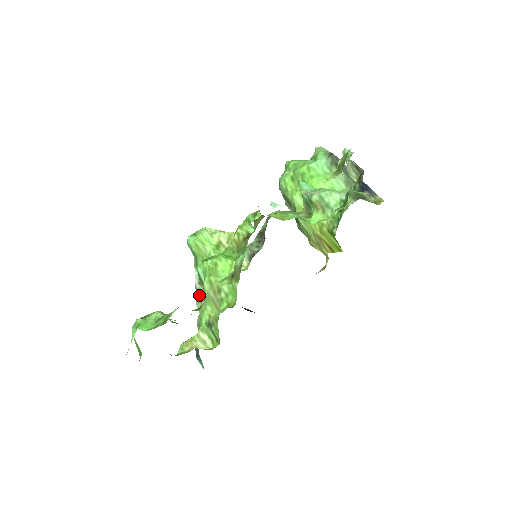
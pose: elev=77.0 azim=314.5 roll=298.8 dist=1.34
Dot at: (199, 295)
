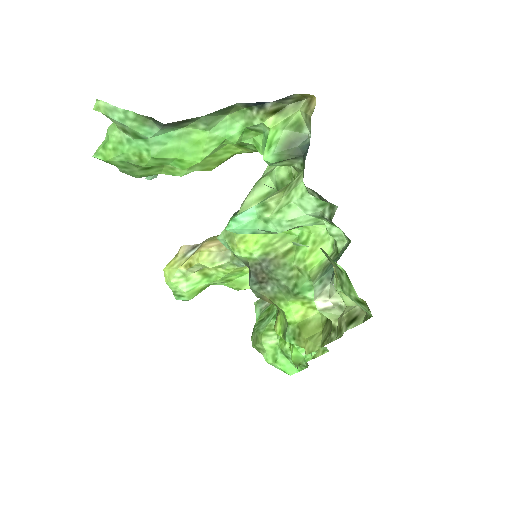
Dot at: occluded
